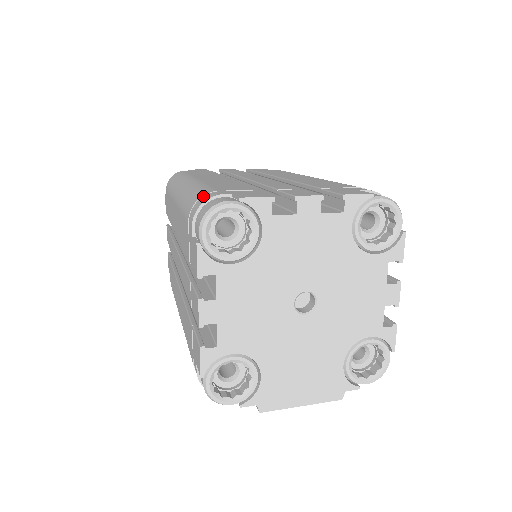
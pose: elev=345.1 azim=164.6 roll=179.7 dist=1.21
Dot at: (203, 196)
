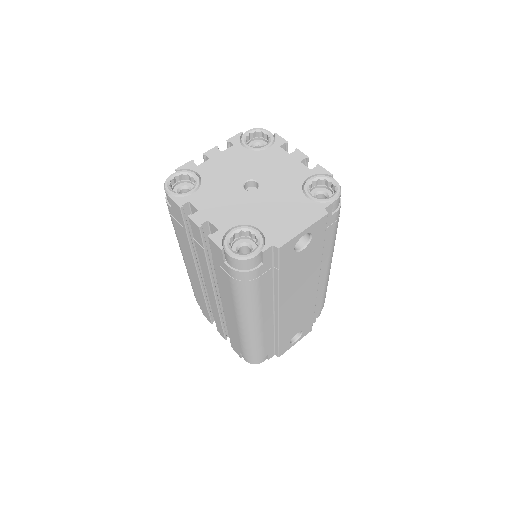
Dot at: occluded
